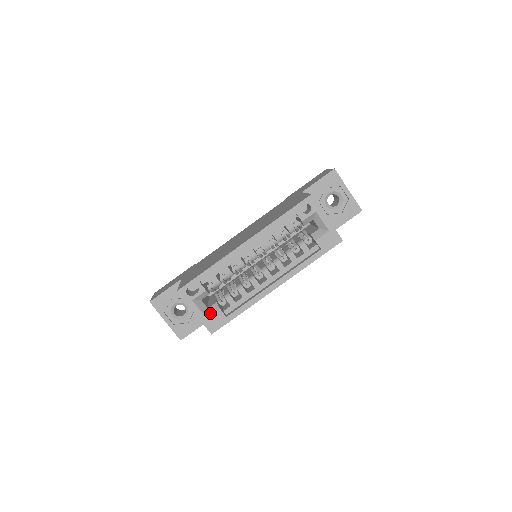
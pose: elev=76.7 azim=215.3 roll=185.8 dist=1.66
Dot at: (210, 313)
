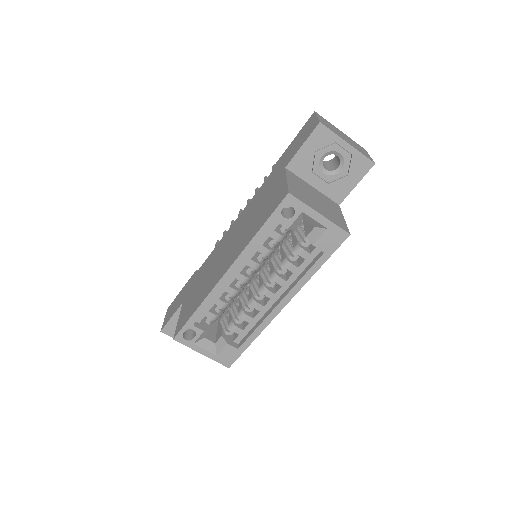
Dot at: (218, 349)
